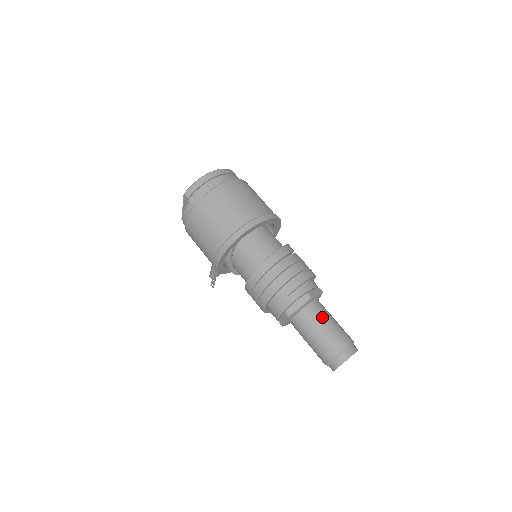
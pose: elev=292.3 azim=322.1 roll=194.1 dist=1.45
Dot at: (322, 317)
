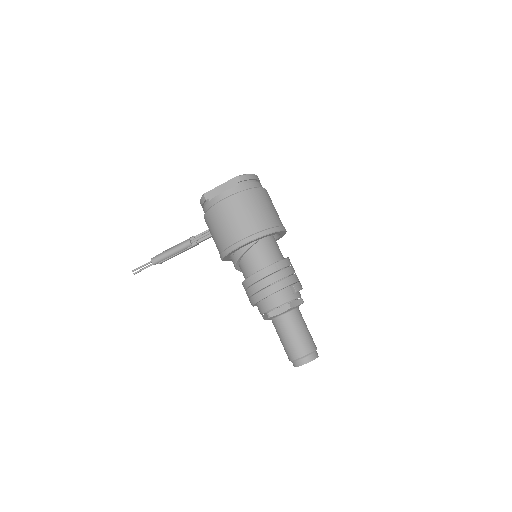
Dot at: (304, 321)
